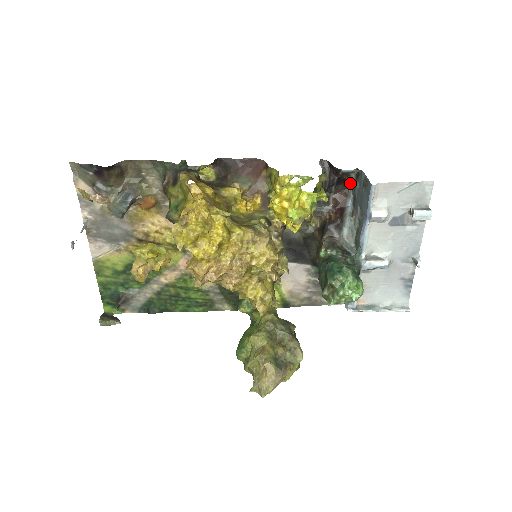
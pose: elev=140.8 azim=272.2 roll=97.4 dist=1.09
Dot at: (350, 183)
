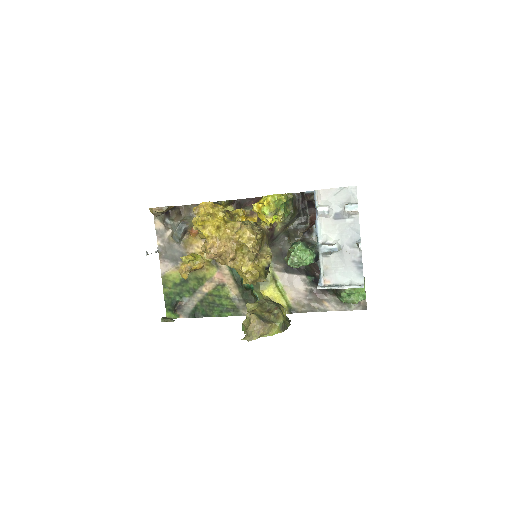
Dot at: occluded
